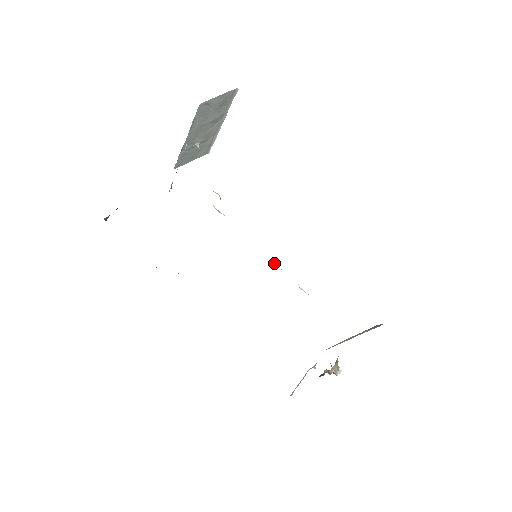
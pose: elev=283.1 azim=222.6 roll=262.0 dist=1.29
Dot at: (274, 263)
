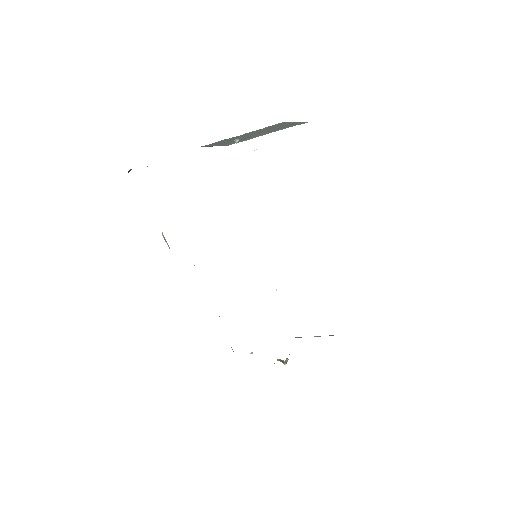
Dot at: occluded
